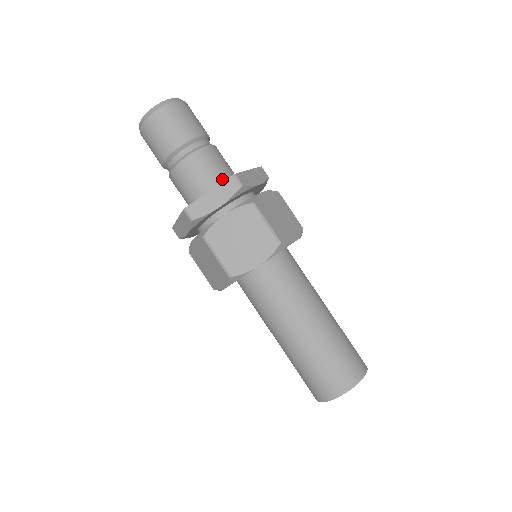
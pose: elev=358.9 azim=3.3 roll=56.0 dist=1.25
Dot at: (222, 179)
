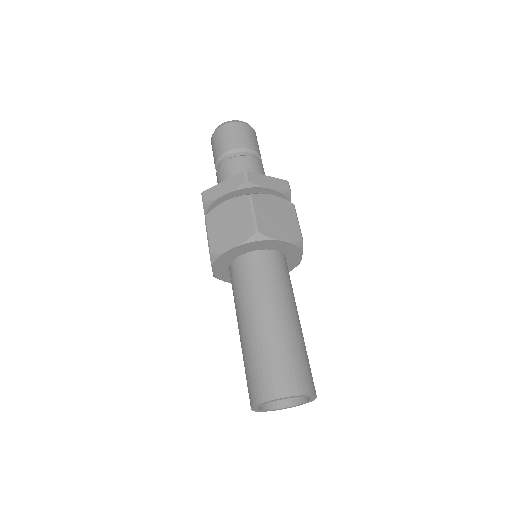
Dot at: occluded
